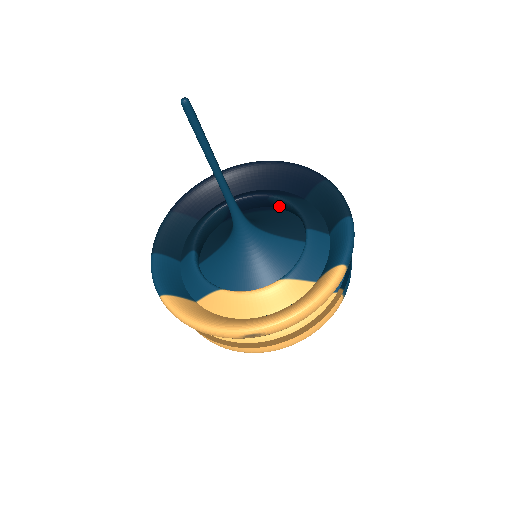
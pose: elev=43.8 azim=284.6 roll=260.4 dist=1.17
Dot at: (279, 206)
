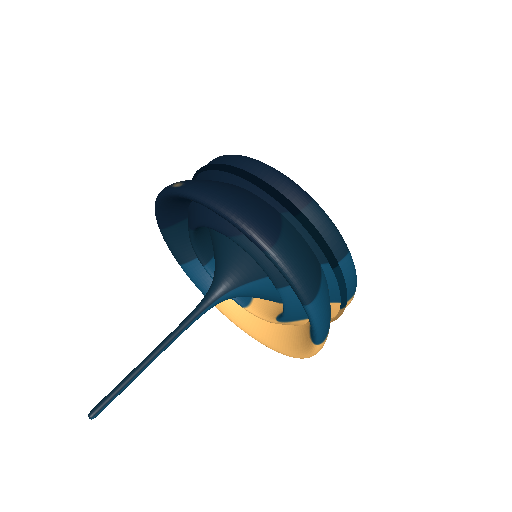
Dot at: occluded
